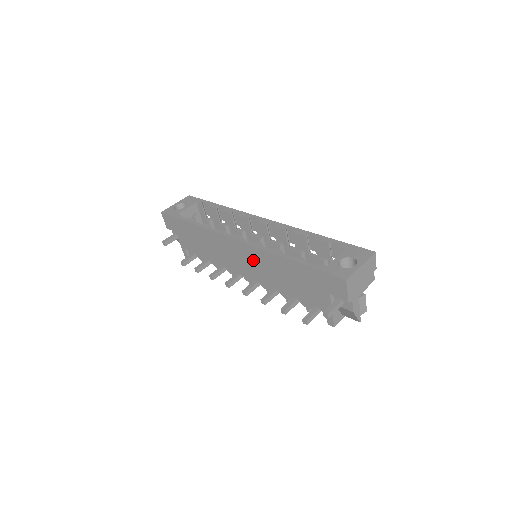
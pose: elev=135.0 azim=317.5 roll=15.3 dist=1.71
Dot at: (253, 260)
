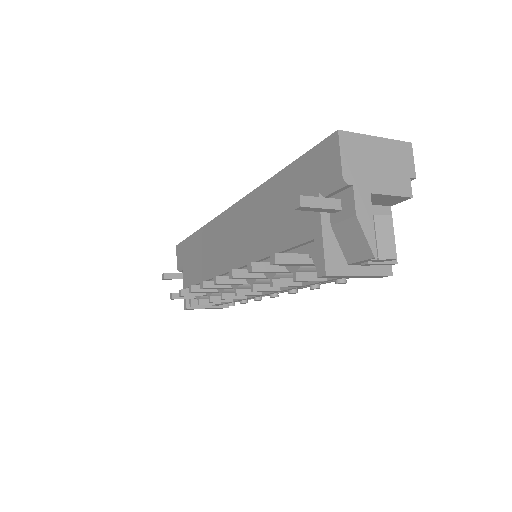
Dot at: (240, 228)
